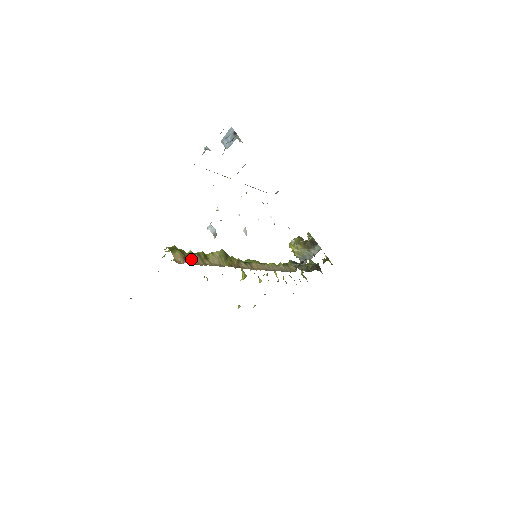
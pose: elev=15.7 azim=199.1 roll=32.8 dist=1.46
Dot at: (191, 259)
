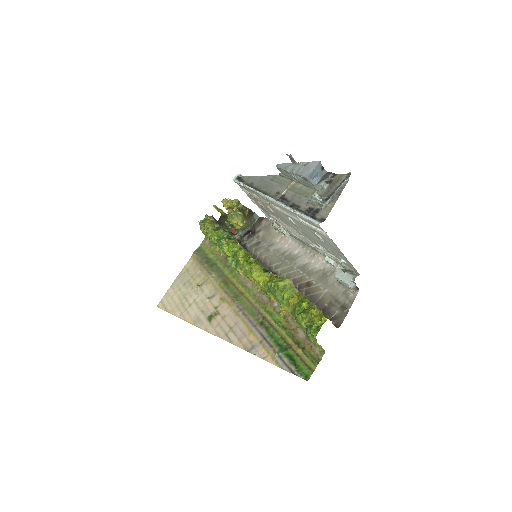
Dot at: occluded
